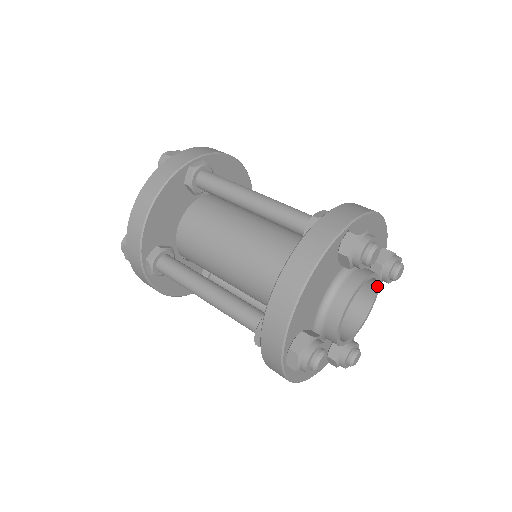
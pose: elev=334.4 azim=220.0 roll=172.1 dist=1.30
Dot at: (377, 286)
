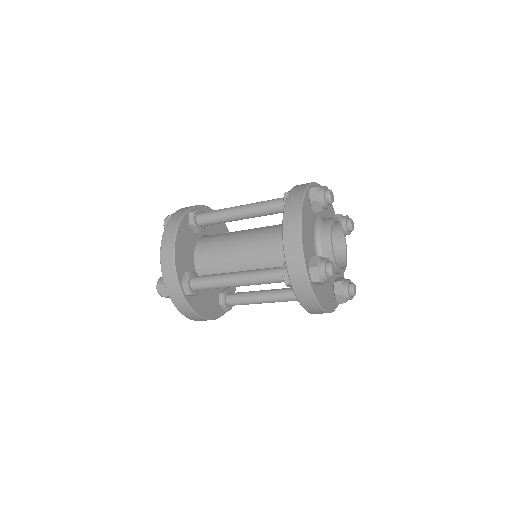
Dot at: (343, 232)
